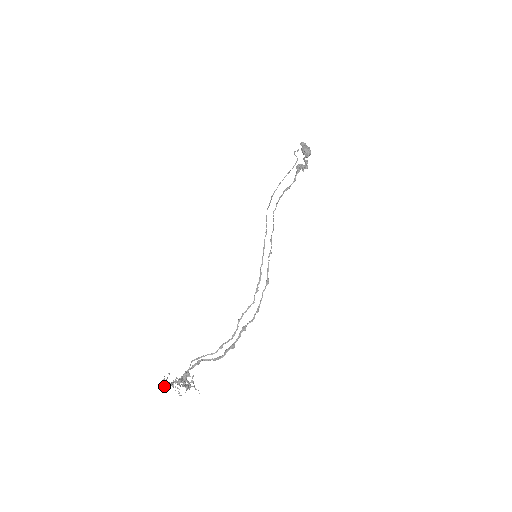
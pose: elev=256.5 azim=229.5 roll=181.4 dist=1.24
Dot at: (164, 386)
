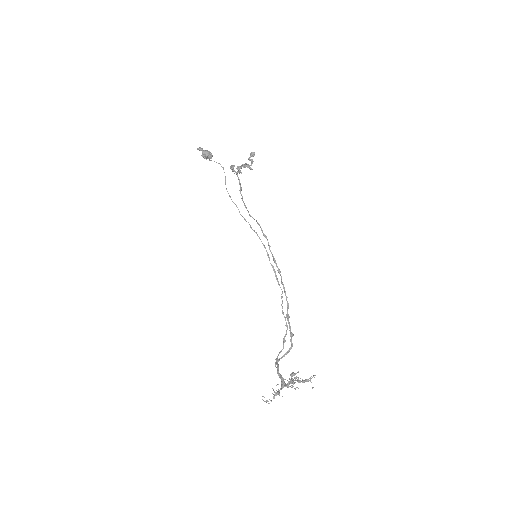
Dot at: occluded
